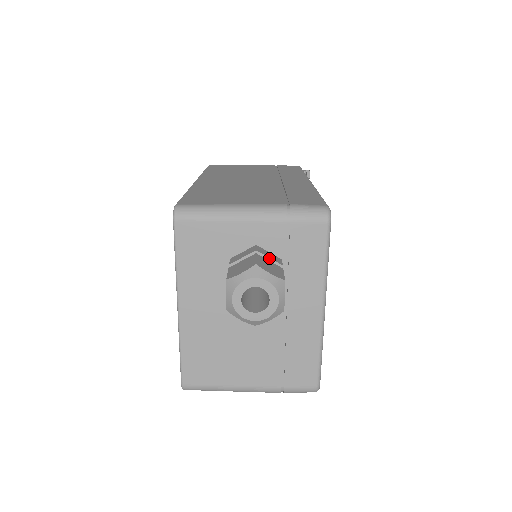
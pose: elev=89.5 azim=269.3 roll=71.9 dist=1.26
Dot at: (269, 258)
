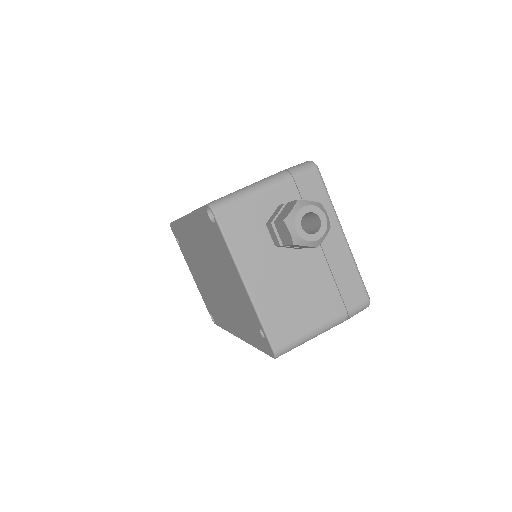
Dot at: occluded
